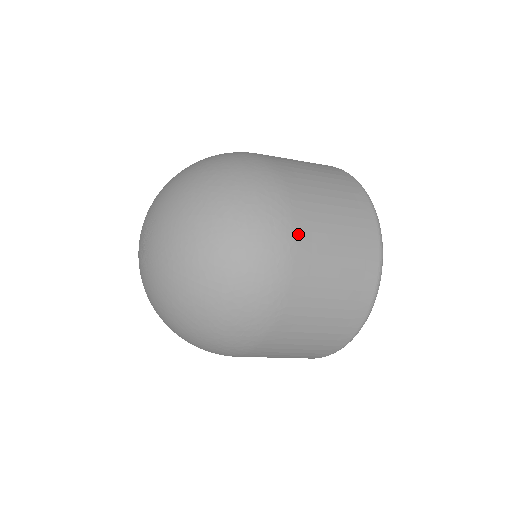
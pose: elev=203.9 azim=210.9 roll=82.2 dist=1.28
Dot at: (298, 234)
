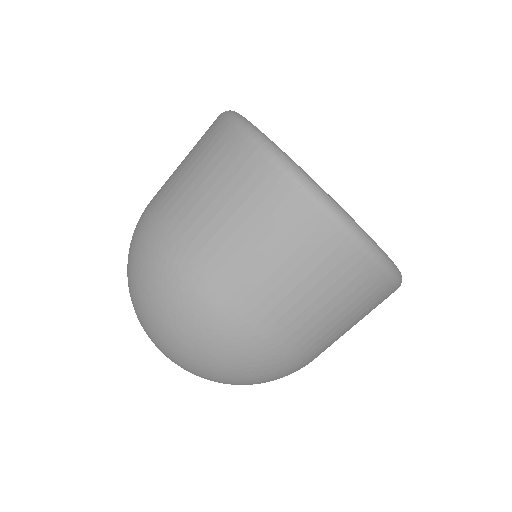
Dot at: (302, 357)
